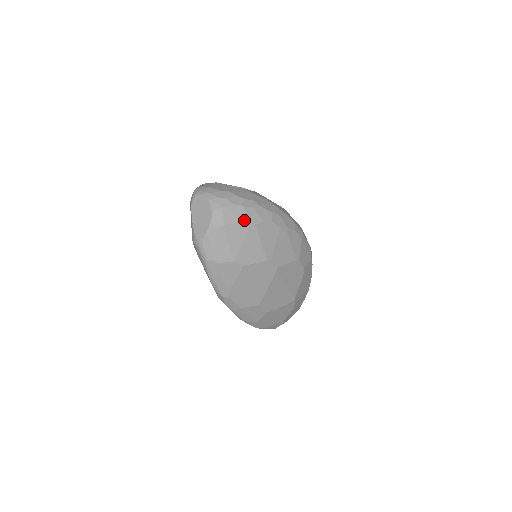
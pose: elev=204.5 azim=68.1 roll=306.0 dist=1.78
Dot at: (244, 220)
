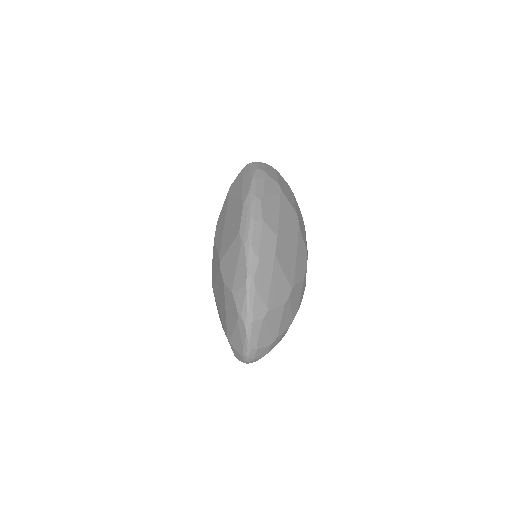
Dot at: occluded
